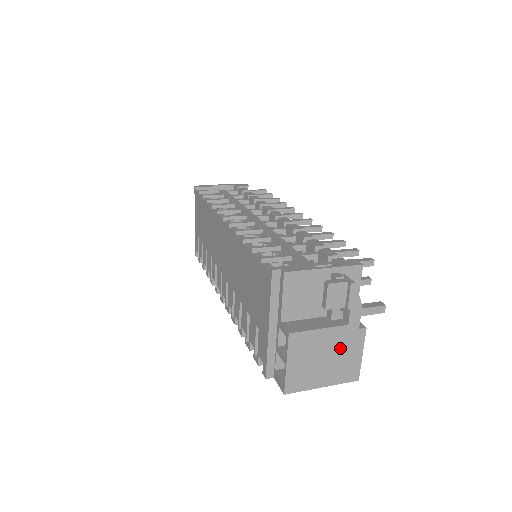
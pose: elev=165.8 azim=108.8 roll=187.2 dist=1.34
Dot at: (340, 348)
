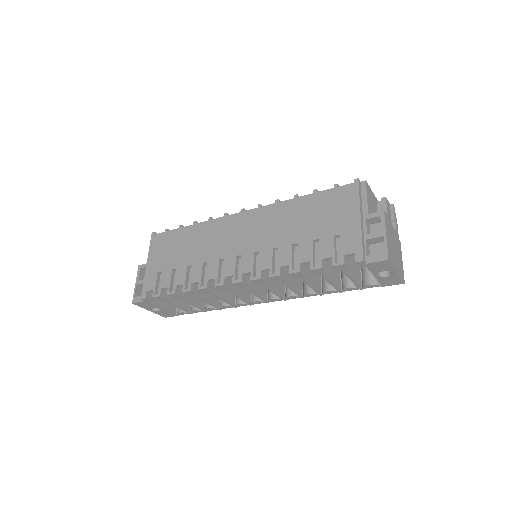
Dot at: (397, 247)
